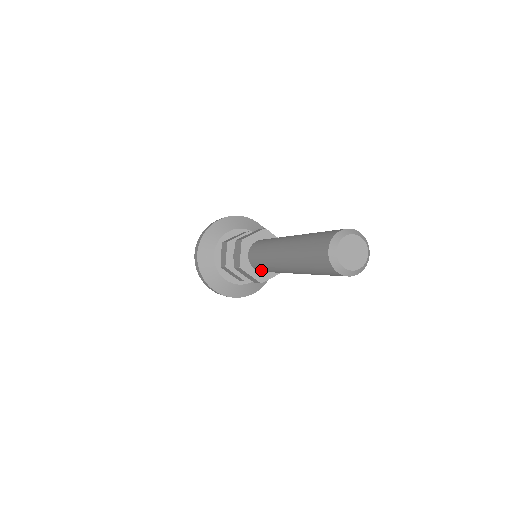
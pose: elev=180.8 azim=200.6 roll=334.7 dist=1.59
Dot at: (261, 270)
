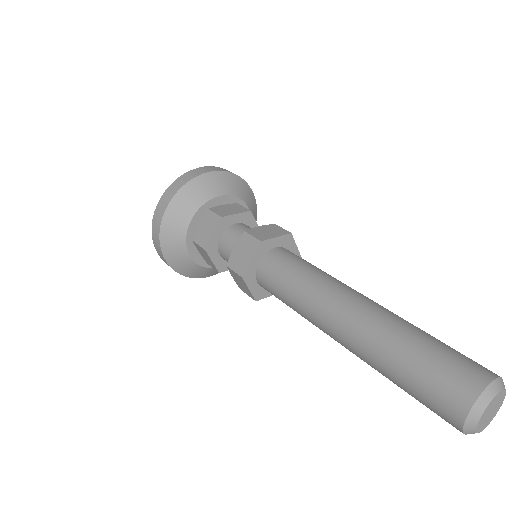
Dot at: (270, 292)
